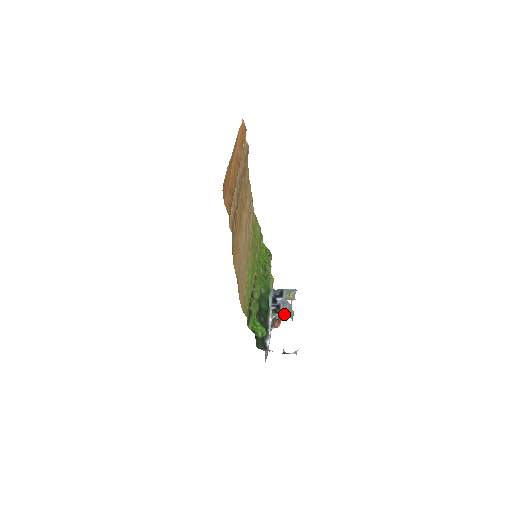
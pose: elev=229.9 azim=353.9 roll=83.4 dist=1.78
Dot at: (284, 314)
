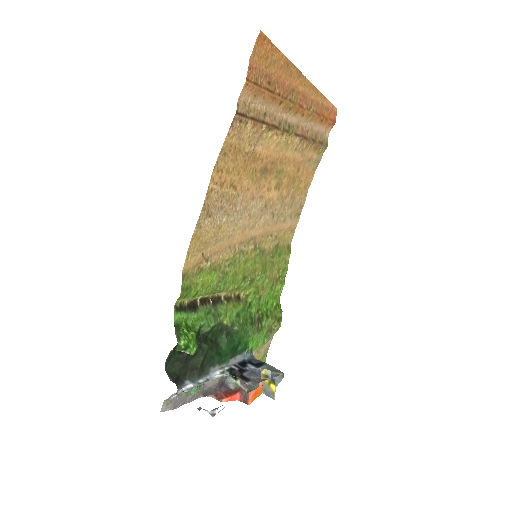
Dot at: (243, 389)
